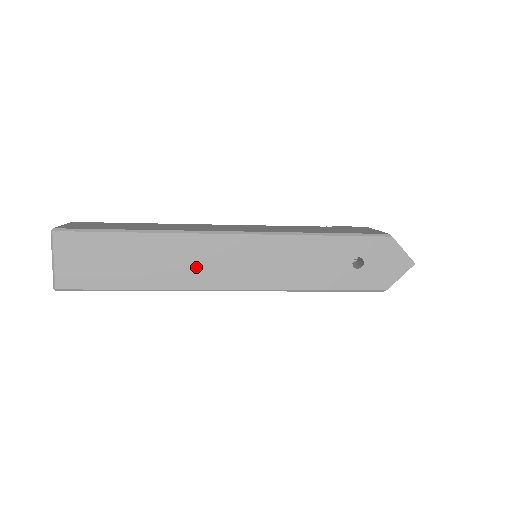
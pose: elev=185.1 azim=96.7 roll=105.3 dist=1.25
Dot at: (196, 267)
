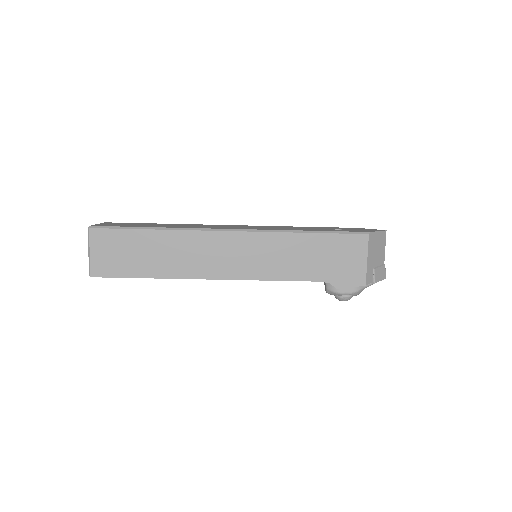
Dot at: occluded
